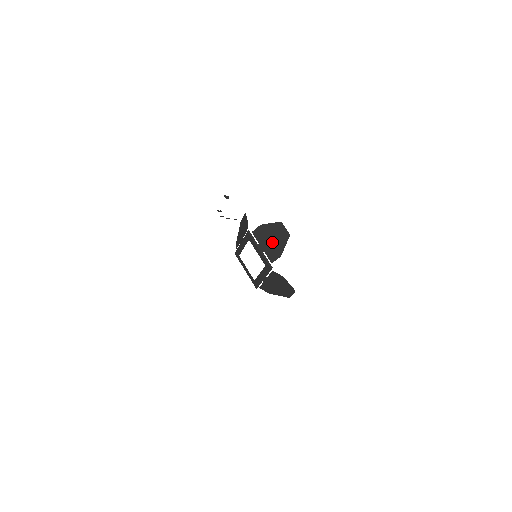
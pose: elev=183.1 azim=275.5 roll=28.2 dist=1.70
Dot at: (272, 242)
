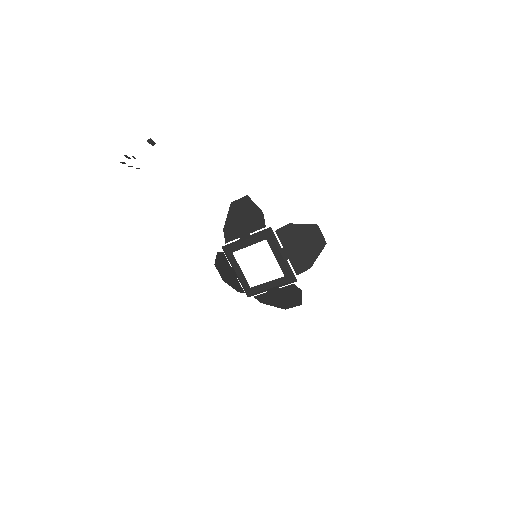
Dot at: (302, 249)
